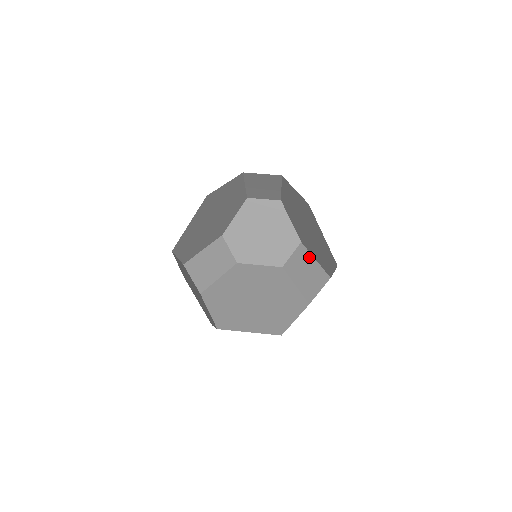
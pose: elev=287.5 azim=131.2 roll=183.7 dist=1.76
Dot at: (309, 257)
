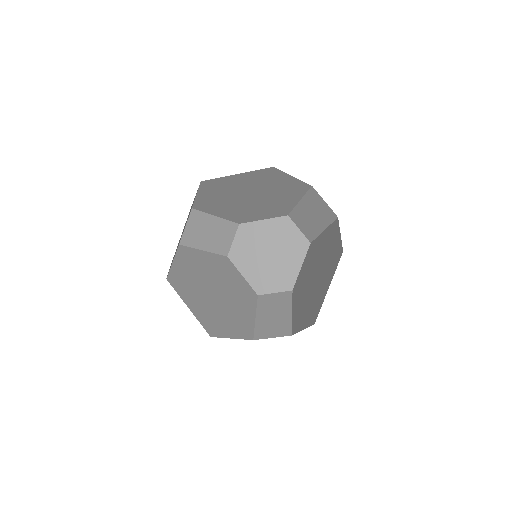
Dot at: (288, 306)
